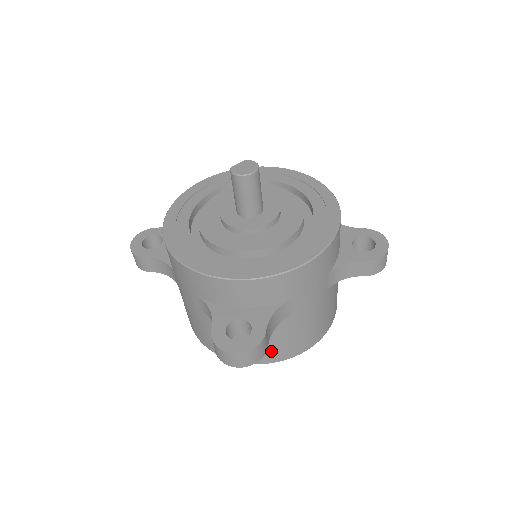
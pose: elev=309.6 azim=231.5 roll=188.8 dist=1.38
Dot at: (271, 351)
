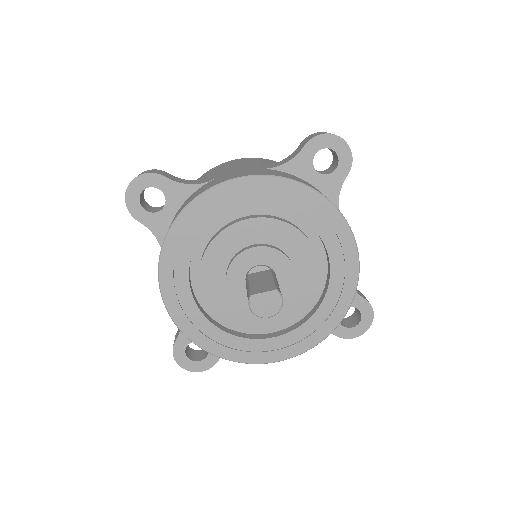
Dot at: occluded
